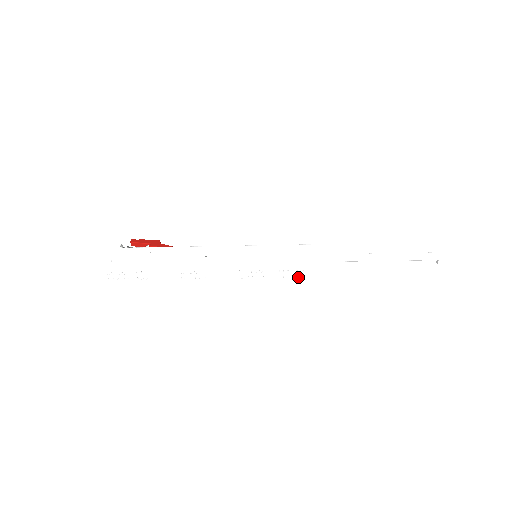
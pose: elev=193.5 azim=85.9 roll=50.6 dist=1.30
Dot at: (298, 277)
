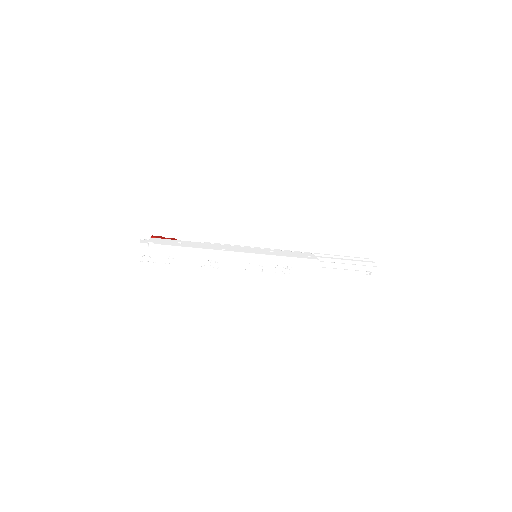
Dot at: (286, 274)
